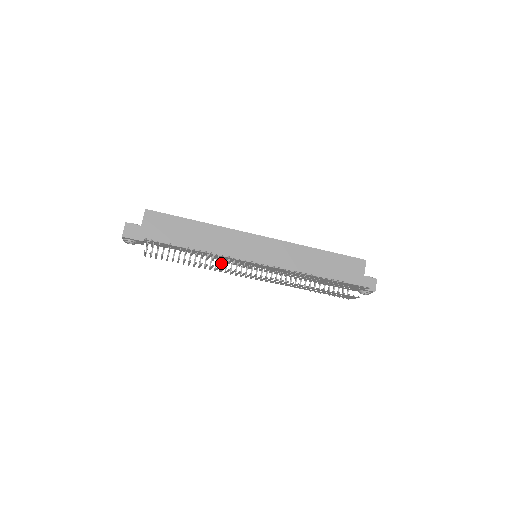
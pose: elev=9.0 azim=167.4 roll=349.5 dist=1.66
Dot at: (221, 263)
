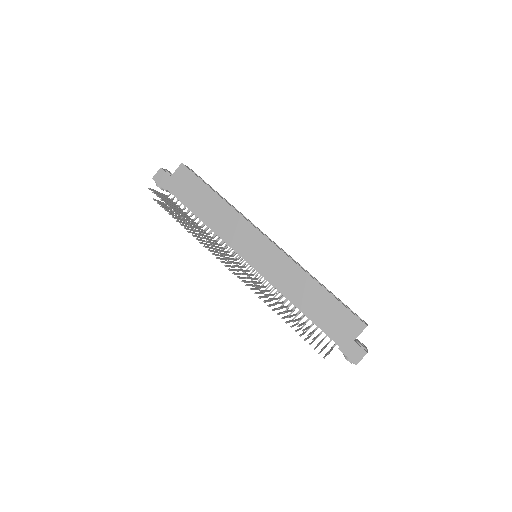
Dot at: (225, 245)
